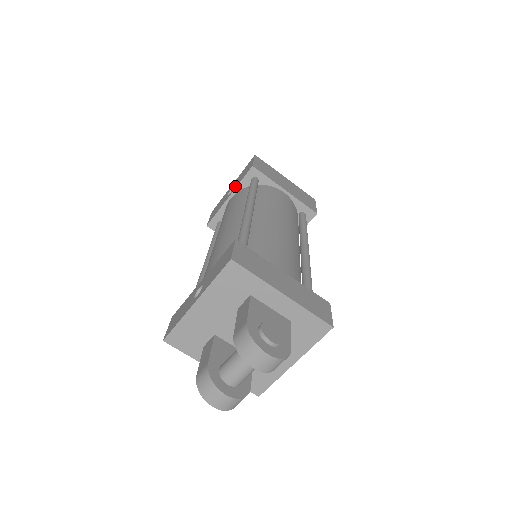
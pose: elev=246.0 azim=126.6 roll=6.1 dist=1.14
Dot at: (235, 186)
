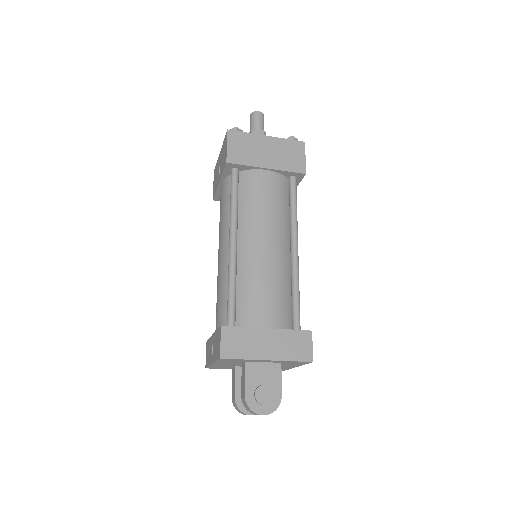
Dot at: (220, 171)
